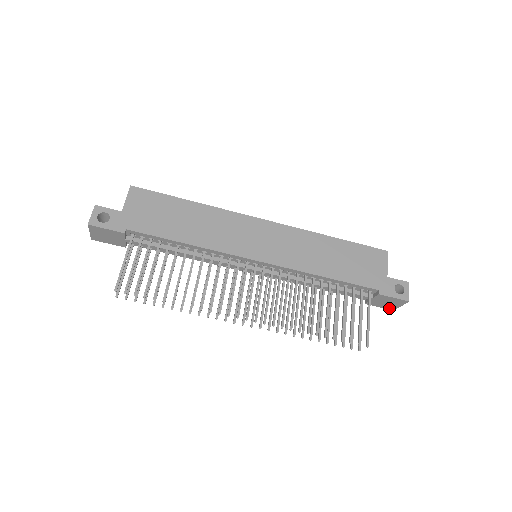
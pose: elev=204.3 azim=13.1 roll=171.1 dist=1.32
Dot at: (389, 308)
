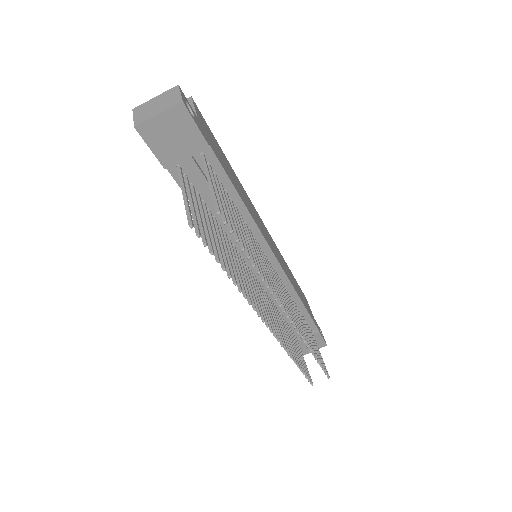
Dot at: occluded
